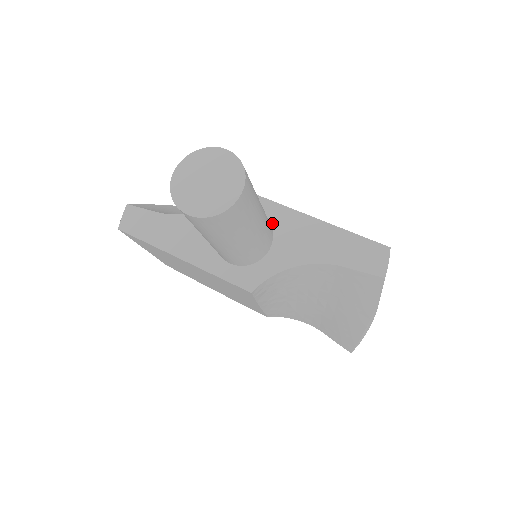
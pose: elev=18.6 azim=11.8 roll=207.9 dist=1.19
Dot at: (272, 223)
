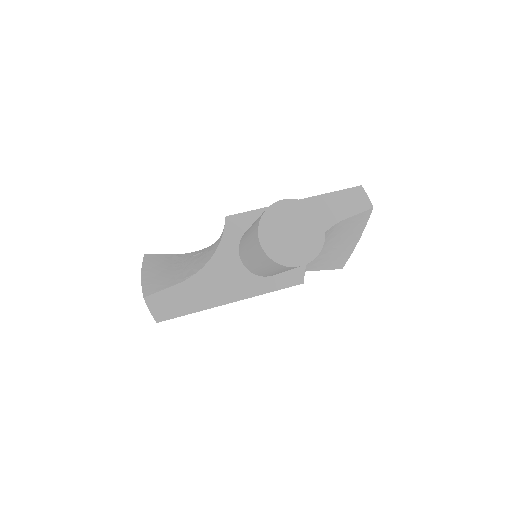
Dot at: occluded
